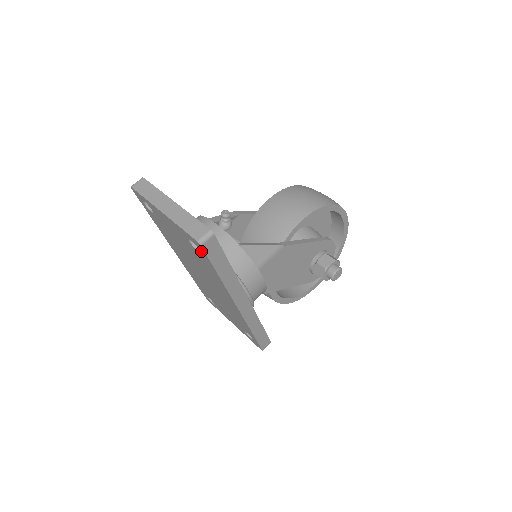
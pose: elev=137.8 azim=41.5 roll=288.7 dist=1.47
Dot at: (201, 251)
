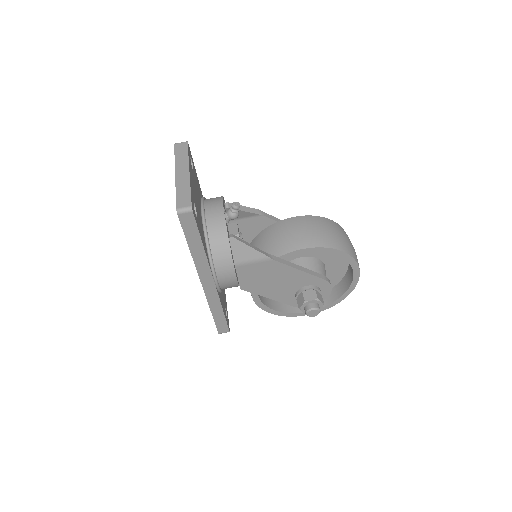
Dot at: occluded
